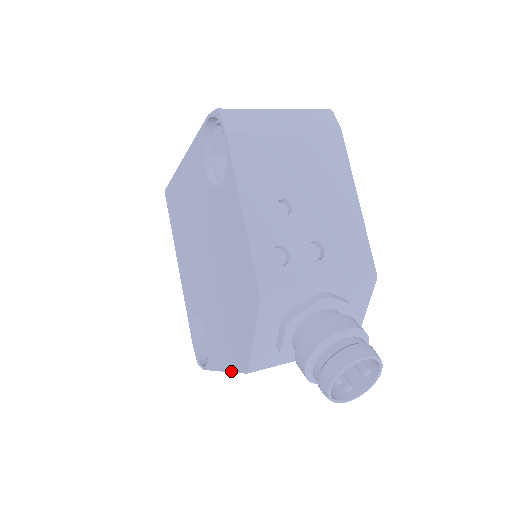
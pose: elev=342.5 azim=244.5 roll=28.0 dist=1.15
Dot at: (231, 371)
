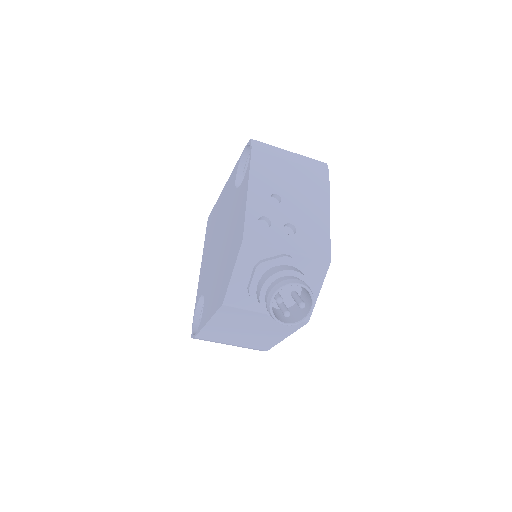
Dot at: (212, 315)
